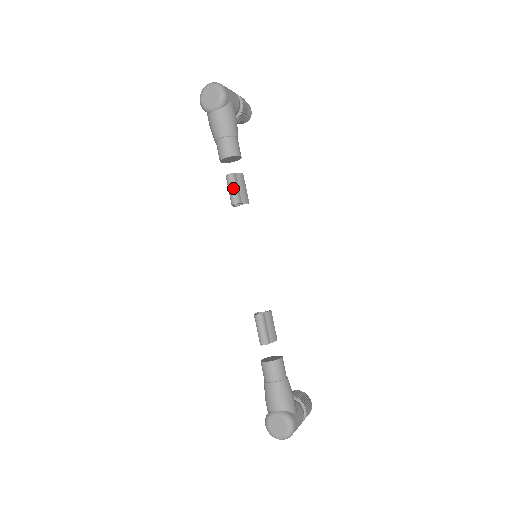
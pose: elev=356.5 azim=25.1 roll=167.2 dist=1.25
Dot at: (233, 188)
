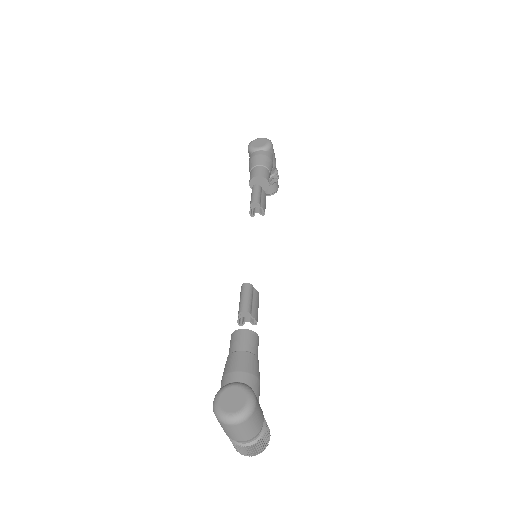
Dot at: (257, 193)
